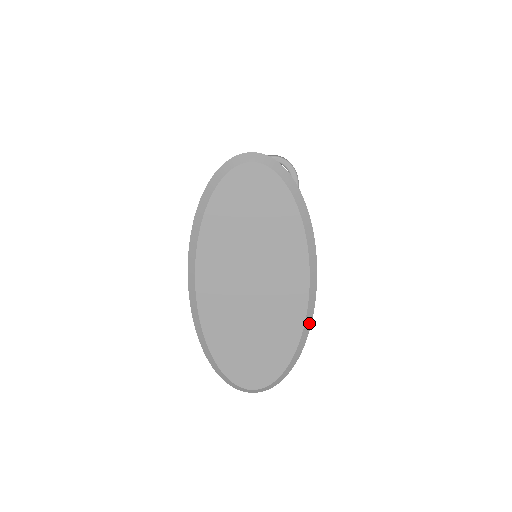
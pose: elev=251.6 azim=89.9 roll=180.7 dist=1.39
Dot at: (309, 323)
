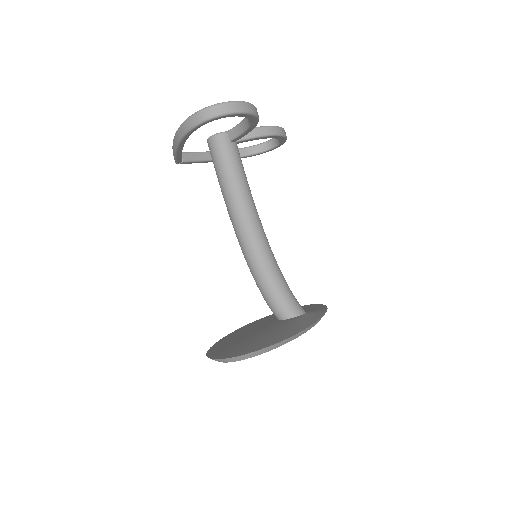
Dot at: occluded
